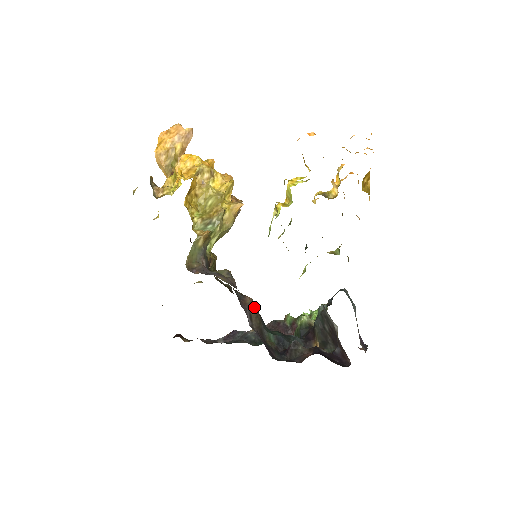
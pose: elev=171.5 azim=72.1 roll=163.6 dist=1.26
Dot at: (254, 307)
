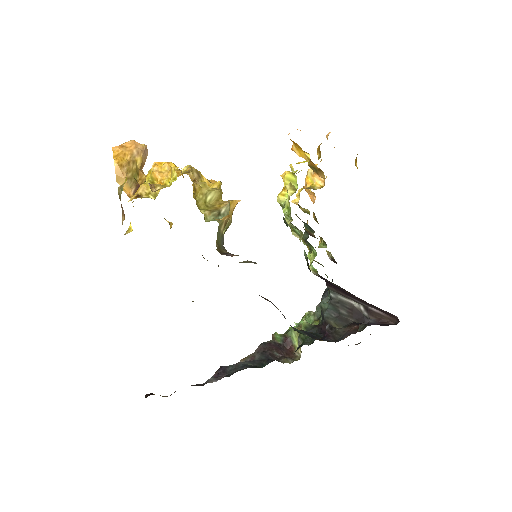
Dot at: occluded
